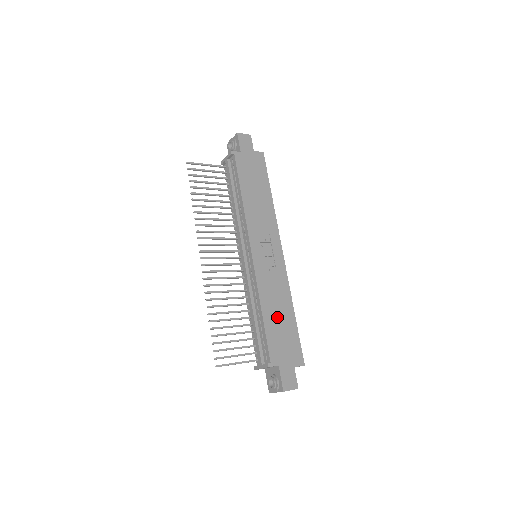
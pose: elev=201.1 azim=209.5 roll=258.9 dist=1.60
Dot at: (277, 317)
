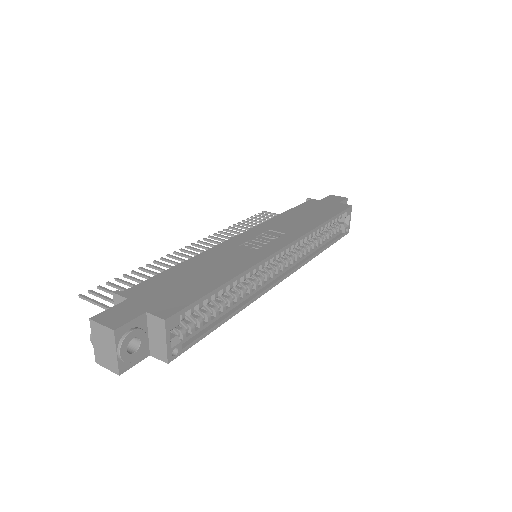
Dot at: (197, 272)
